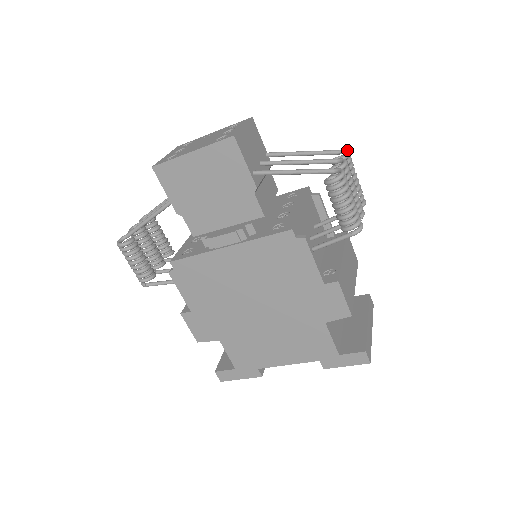
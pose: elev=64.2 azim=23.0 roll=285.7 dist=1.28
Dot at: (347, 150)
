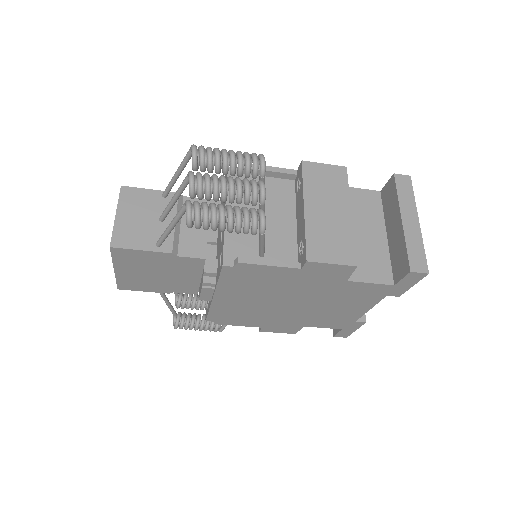
Dot at: (191, 148)
